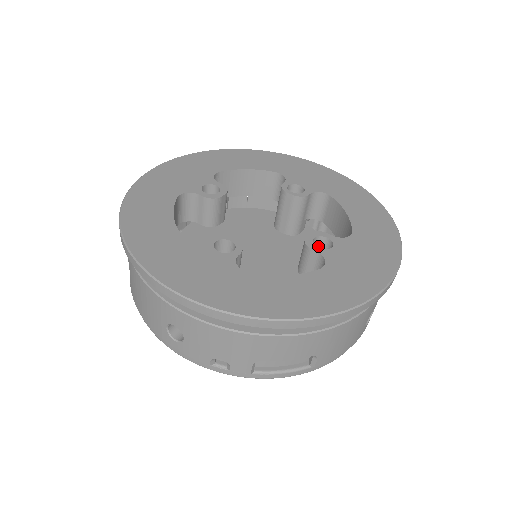
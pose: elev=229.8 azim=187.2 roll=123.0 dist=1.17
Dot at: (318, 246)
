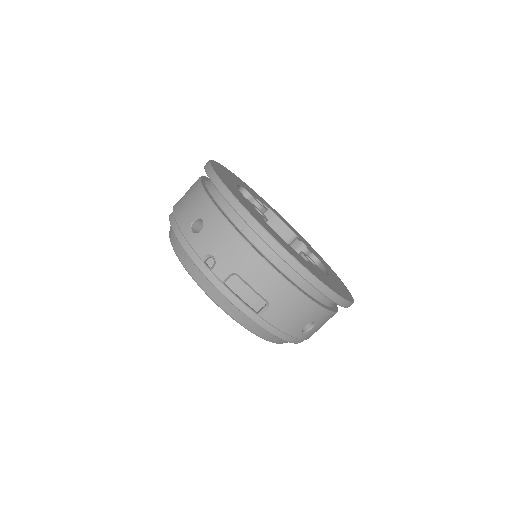
Dot at: occluded
